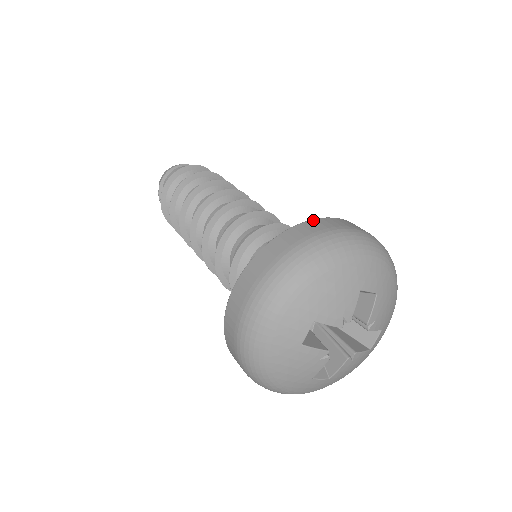
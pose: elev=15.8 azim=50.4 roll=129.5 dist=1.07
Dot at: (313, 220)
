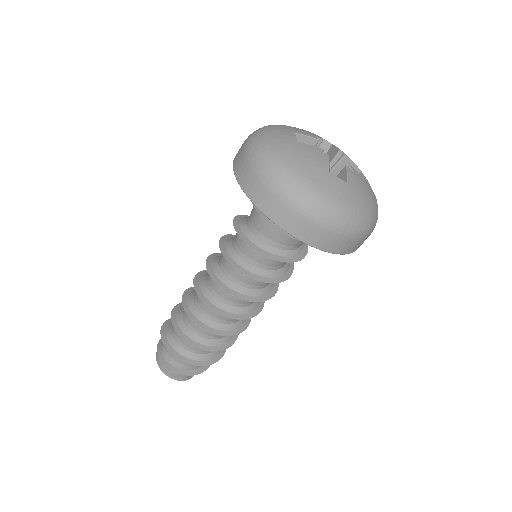
Dot at: occluded
